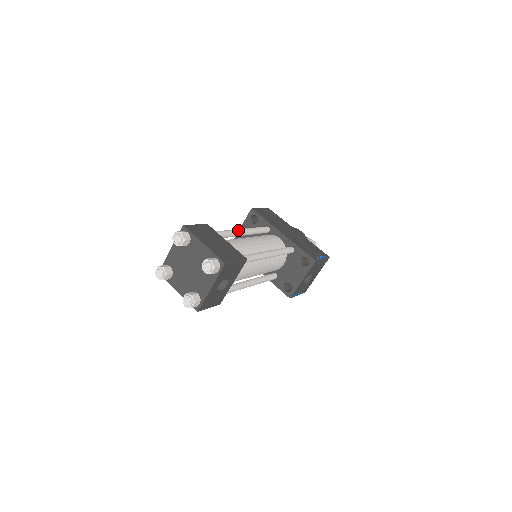
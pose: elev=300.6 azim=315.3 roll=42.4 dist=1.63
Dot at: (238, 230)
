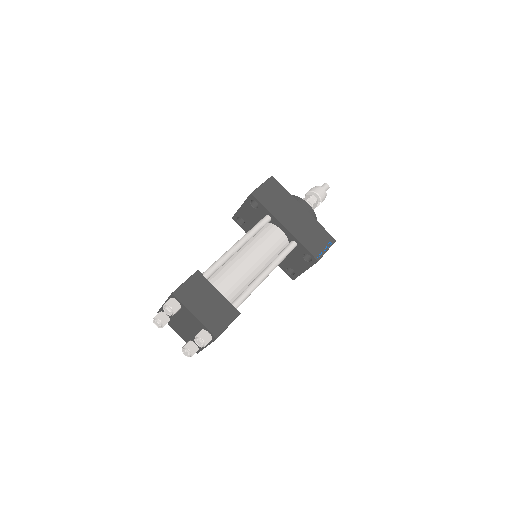
Dot at: (234, 250)
